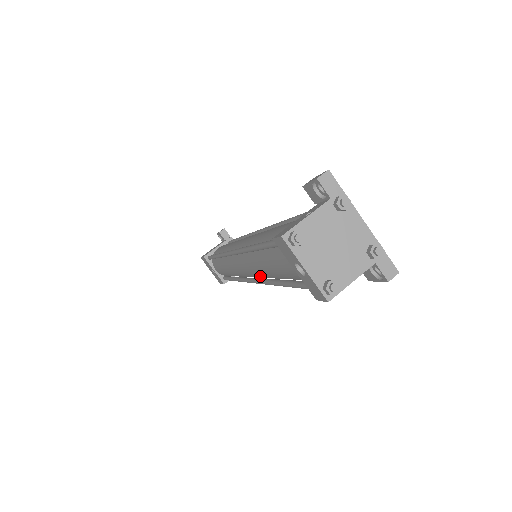
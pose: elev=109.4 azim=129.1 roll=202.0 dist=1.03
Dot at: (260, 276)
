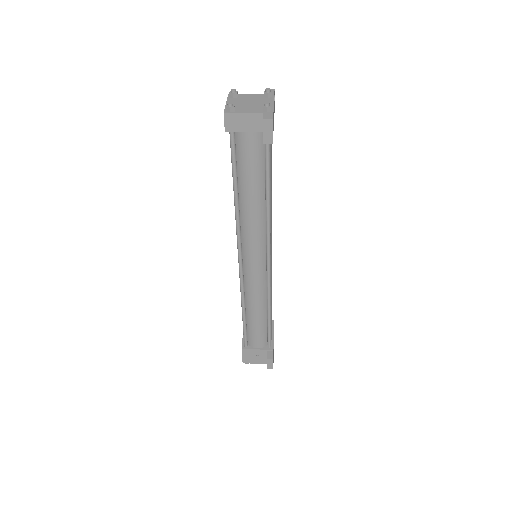
Dot at: occluded
